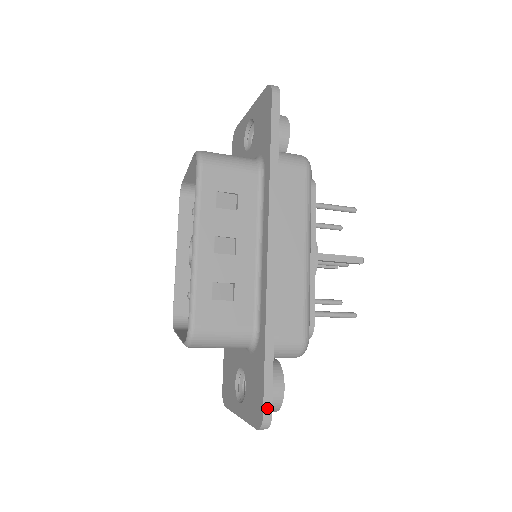
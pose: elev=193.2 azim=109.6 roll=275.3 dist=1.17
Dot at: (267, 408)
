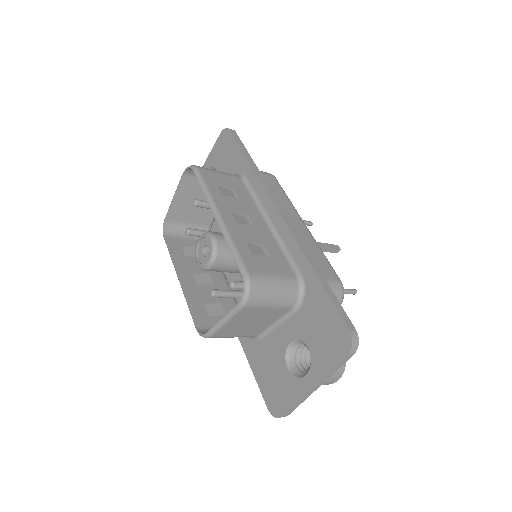
Dot at: (348, 324)
